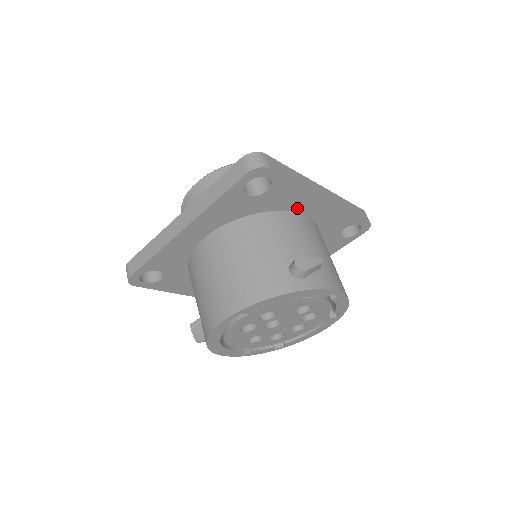
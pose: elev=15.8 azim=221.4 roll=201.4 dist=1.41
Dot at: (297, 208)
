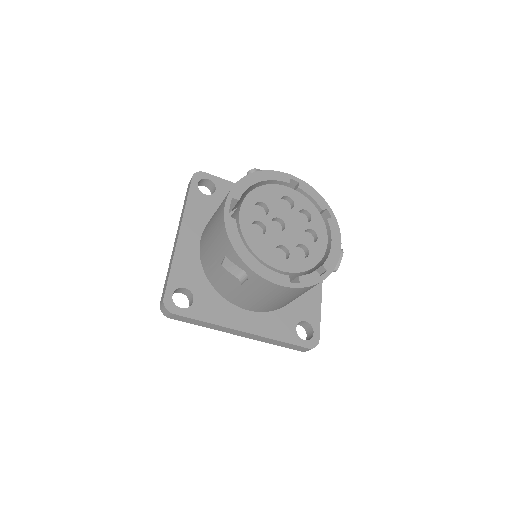
Dot at: occluded
